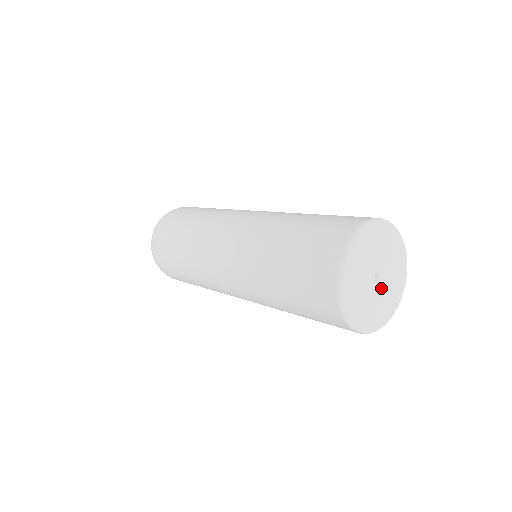
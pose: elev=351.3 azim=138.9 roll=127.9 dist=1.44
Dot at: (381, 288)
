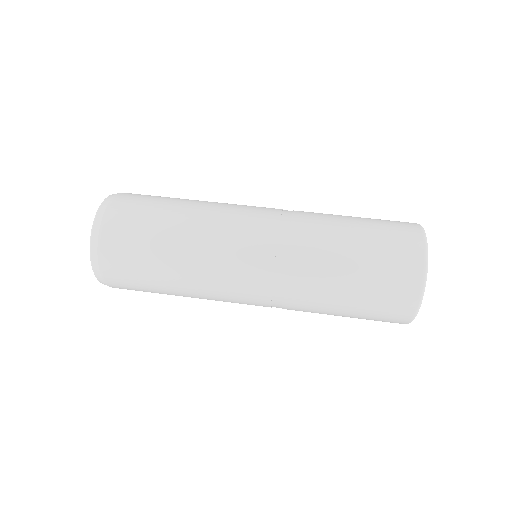
Dot at: occluded
